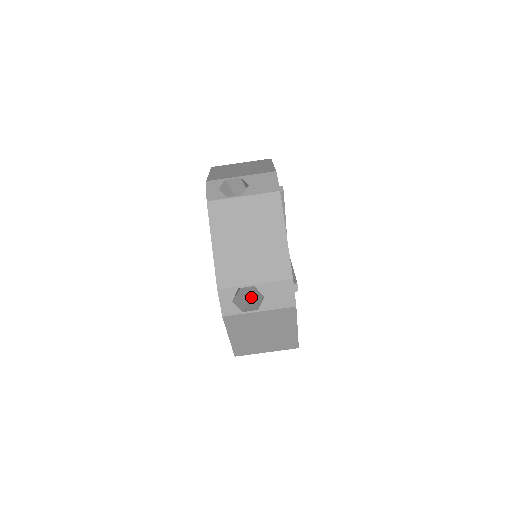
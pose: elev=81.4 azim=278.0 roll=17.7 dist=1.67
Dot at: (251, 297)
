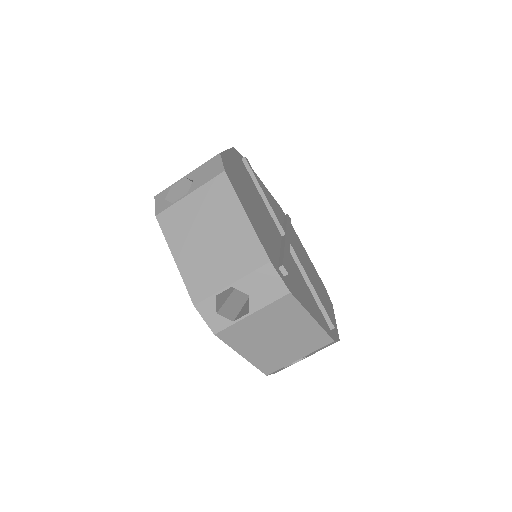
Dot at: occluded
